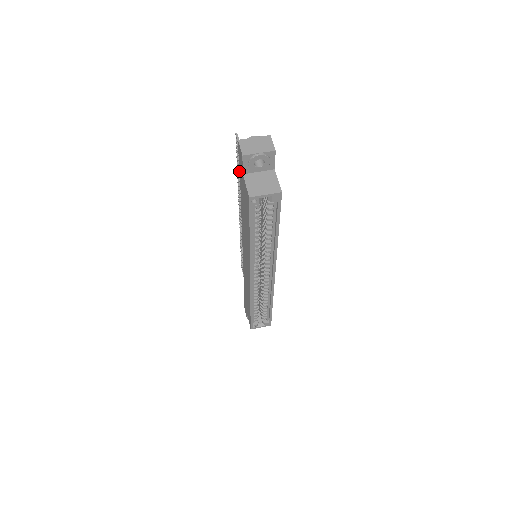
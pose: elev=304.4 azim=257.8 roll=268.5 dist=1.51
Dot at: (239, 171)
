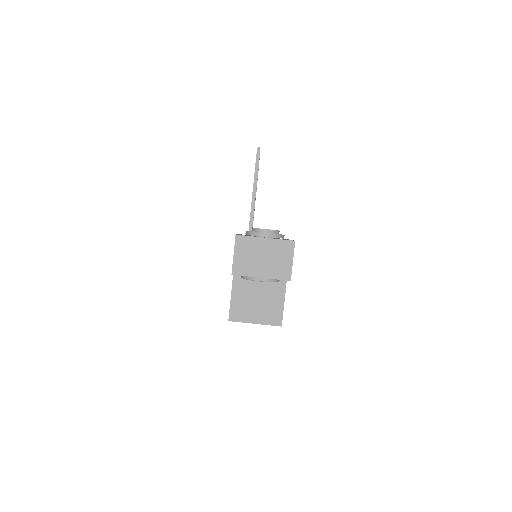
Dot at: occluded
